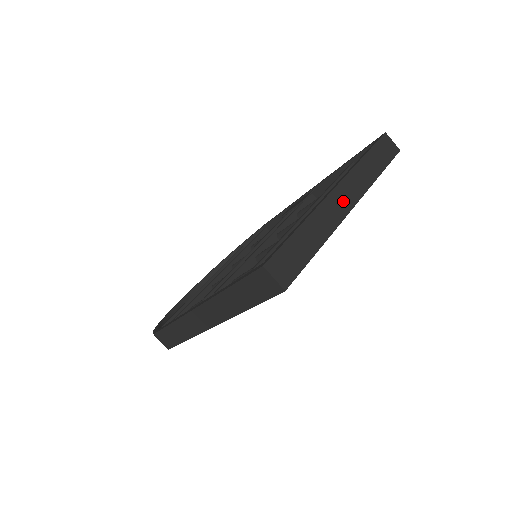
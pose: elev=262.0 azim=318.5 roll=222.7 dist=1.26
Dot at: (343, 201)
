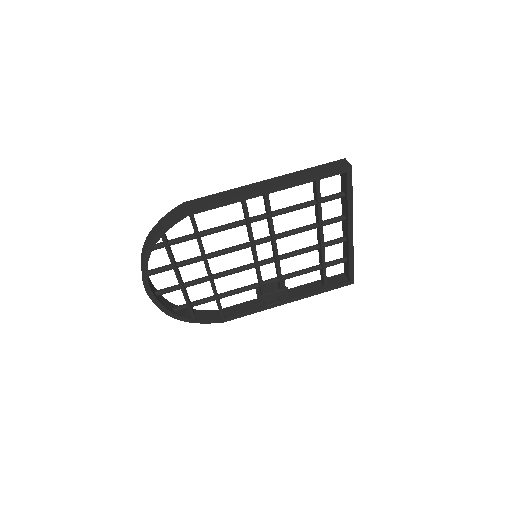
Dot at: occluded
